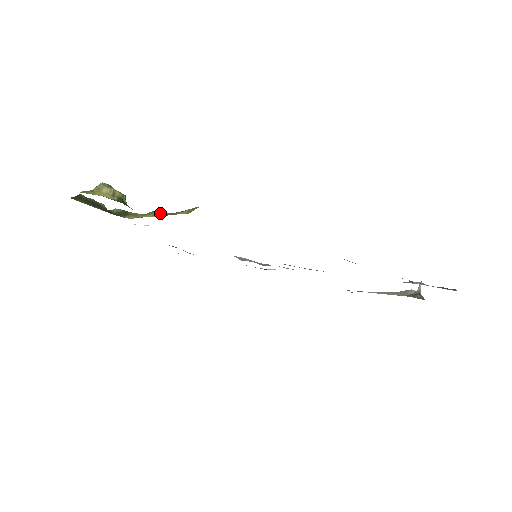
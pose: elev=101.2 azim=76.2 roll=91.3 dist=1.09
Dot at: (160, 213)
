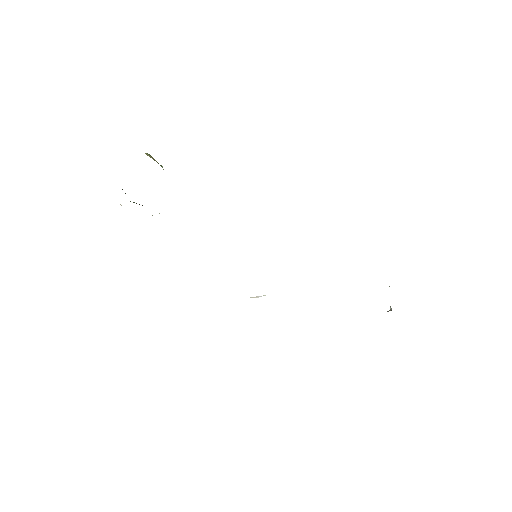
Dot at: occluded
